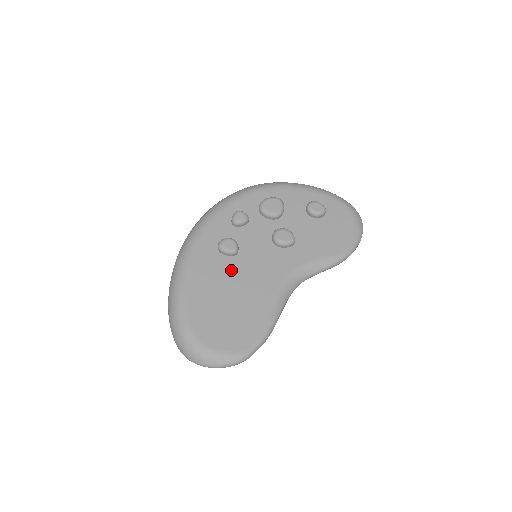
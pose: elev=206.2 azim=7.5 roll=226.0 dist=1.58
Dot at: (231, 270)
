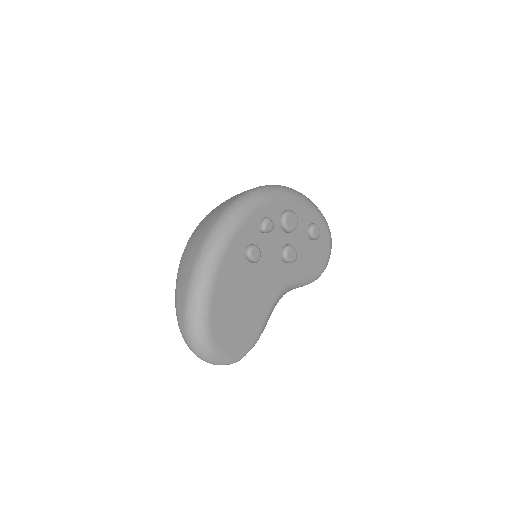
Dot at: (249, 277)
